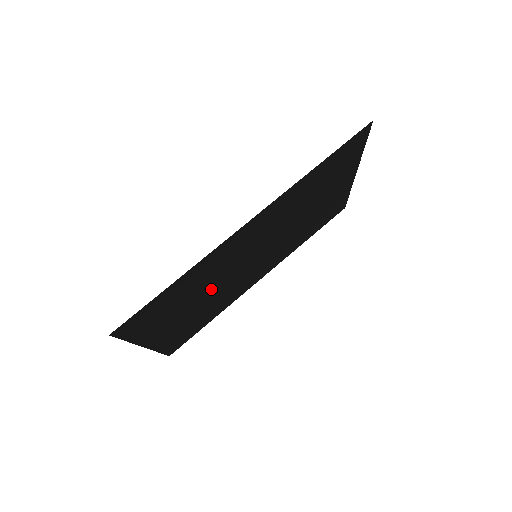
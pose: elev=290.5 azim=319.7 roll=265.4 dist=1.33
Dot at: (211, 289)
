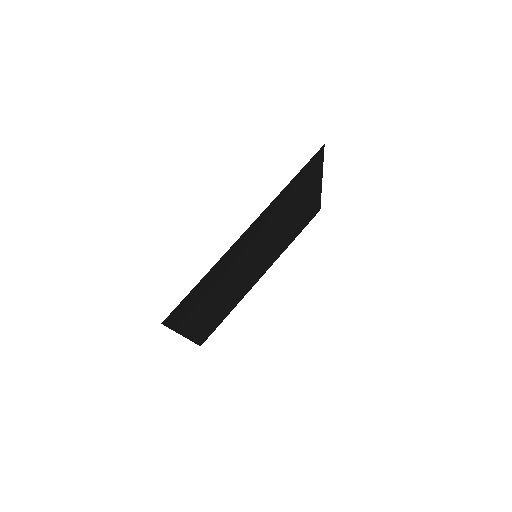
Dot at: (226, 285)
